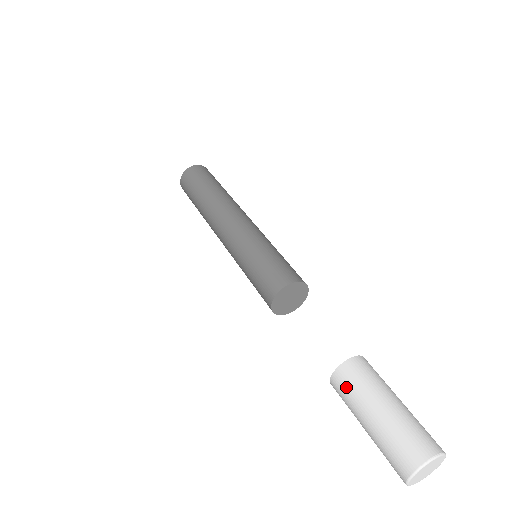
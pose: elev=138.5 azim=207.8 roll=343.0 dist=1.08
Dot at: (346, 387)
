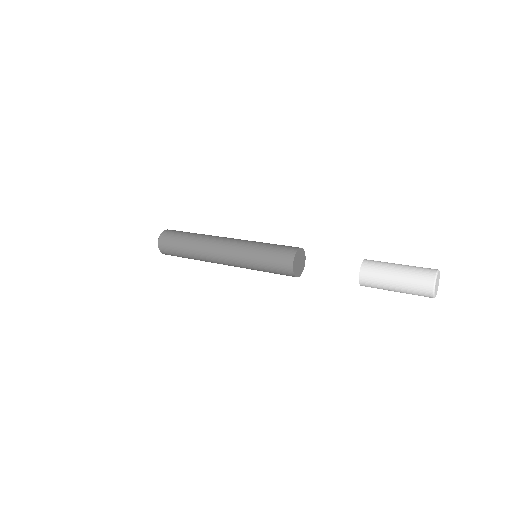
Dot at: (371, 280)
